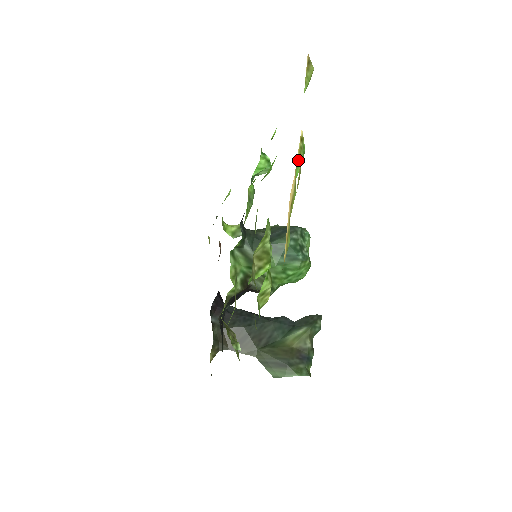
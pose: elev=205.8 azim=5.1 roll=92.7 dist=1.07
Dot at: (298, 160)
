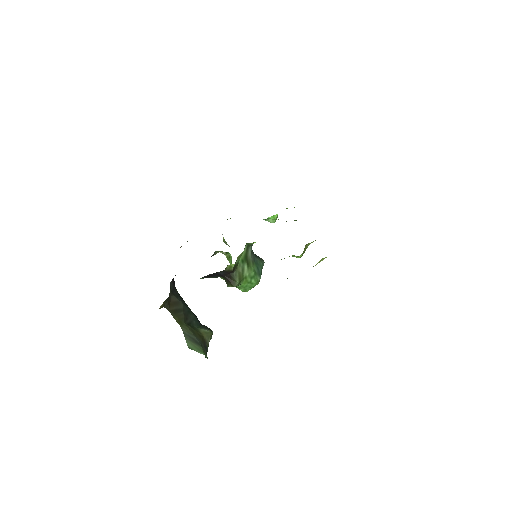
Dot at: occluded
